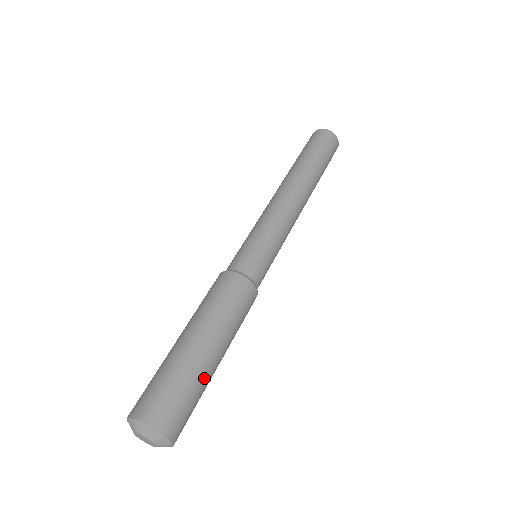
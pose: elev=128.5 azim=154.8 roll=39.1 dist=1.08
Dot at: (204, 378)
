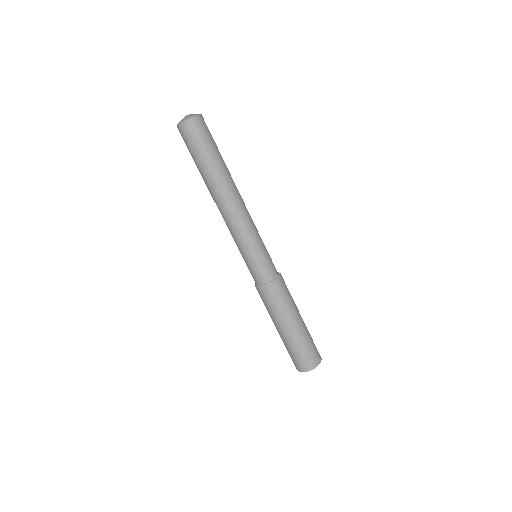
Dot at: (304, 336)
